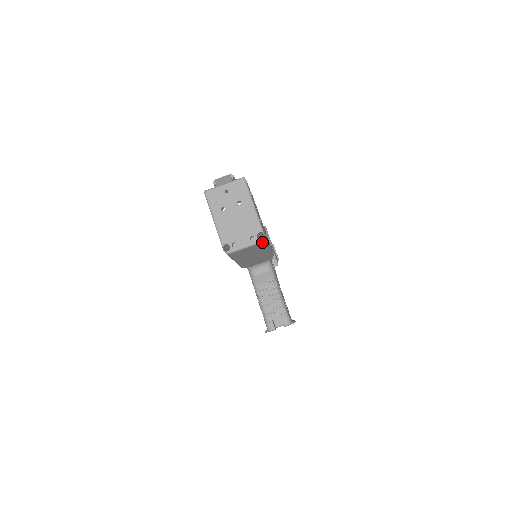
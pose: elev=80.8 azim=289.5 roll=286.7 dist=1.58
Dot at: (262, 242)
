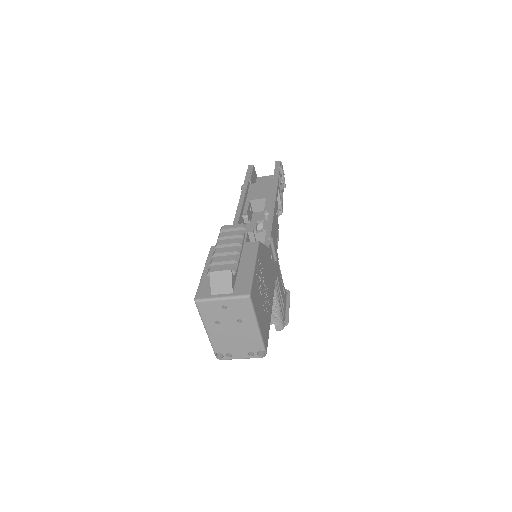
Dot at: (262, 356)
